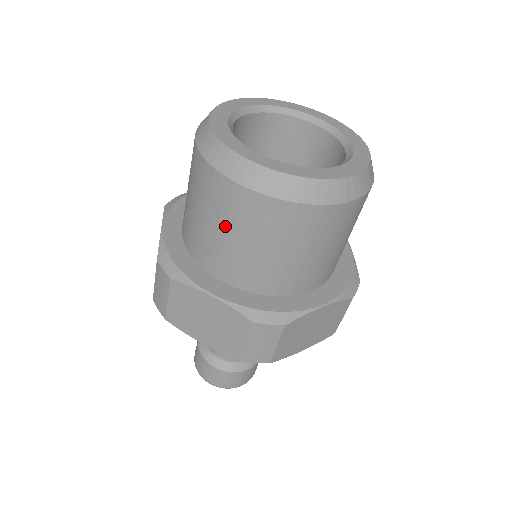
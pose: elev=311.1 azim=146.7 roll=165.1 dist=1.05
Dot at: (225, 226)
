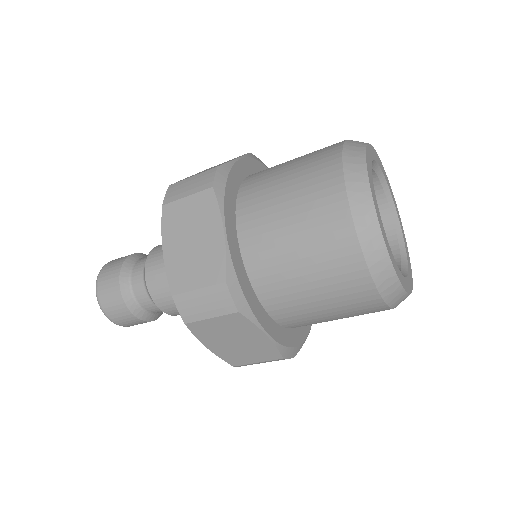
Dot at: (297, 205)
